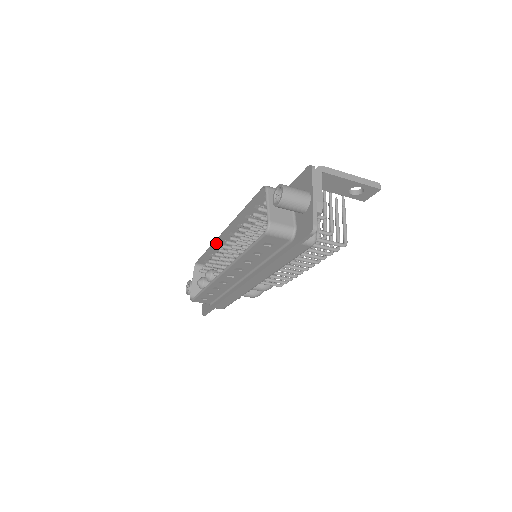
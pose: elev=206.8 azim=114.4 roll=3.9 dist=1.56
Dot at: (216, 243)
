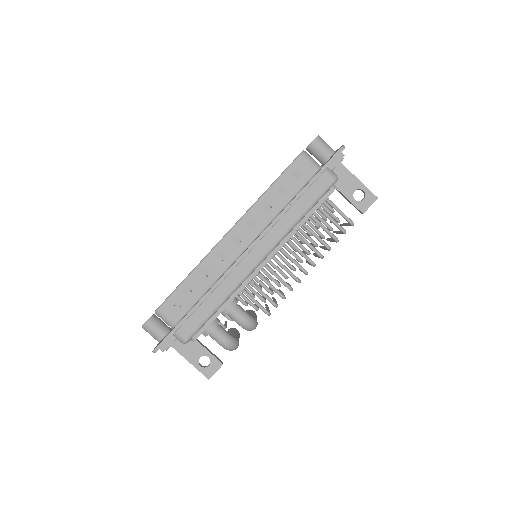
Dot at: occluded
